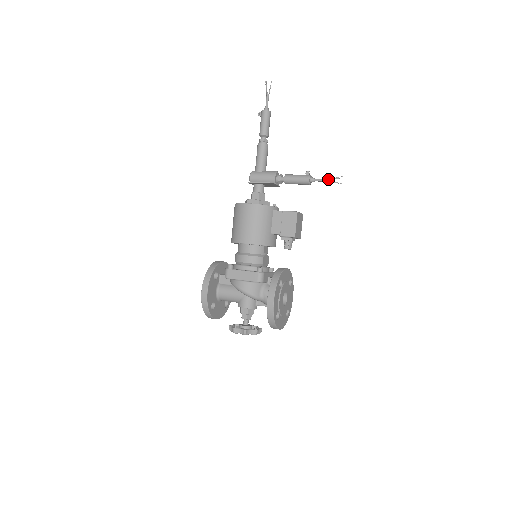
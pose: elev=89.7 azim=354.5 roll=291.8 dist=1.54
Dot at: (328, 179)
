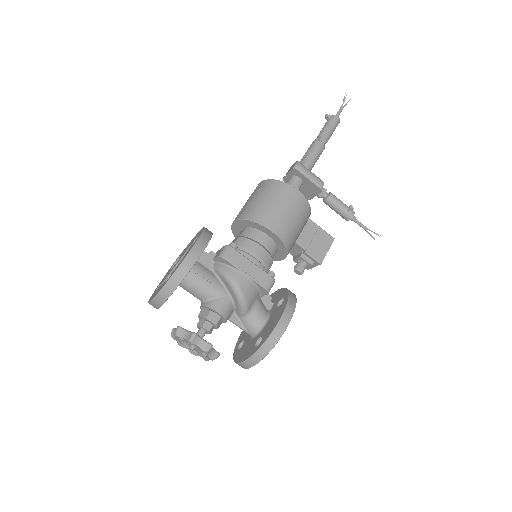
Dot at: occluded
